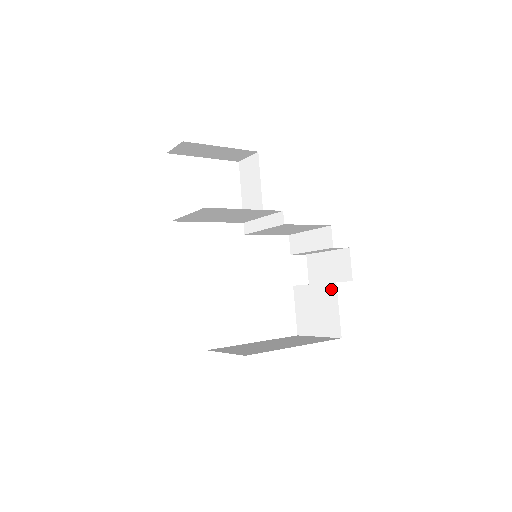
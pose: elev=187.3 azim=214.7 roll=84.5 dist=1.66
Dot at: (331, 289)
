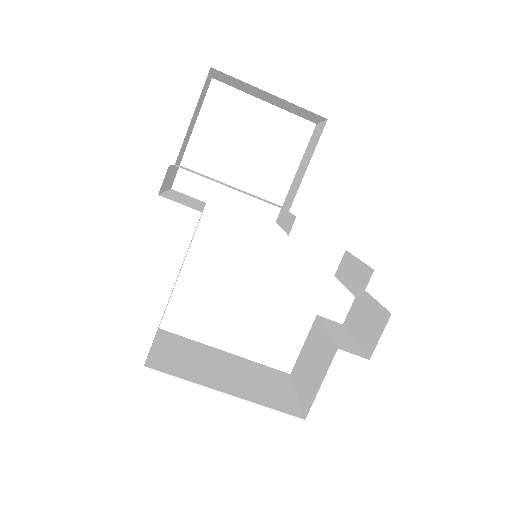
Dot at: (331, 352)
